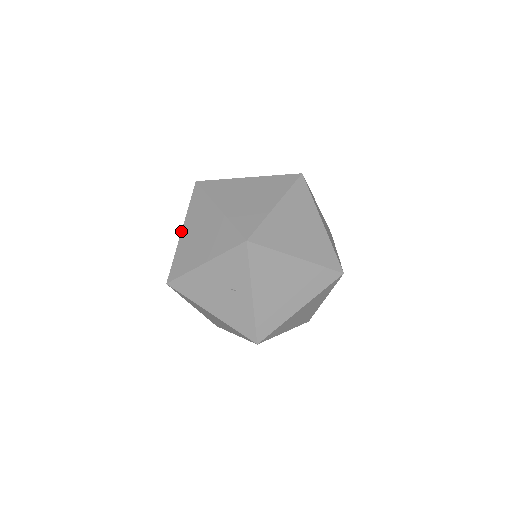
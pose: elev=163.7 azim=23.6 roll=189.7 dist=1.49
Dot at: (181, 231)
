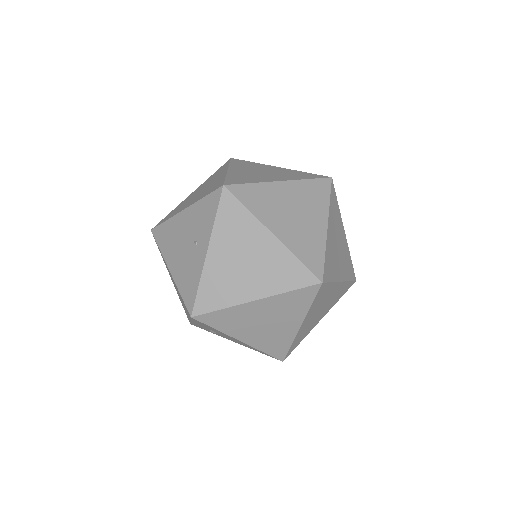
Dot at: (192, 192)
